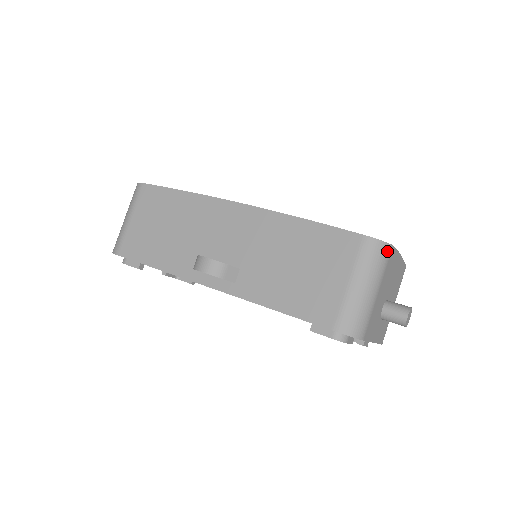
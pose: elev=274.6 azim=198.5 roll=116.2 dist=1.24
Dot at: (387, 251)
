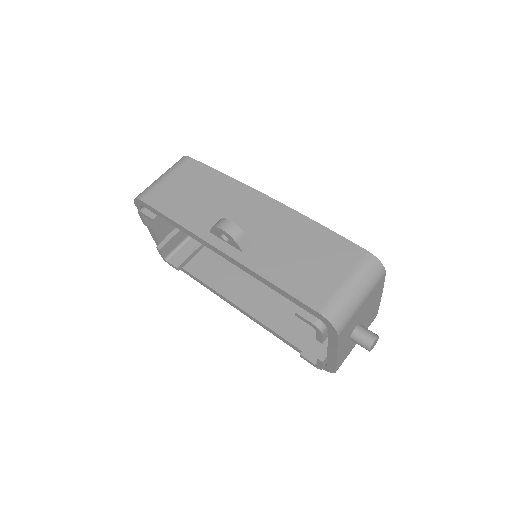
Dot at: (381, 273)
